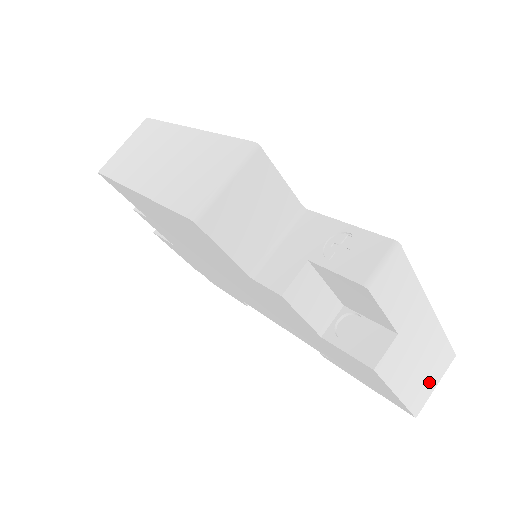
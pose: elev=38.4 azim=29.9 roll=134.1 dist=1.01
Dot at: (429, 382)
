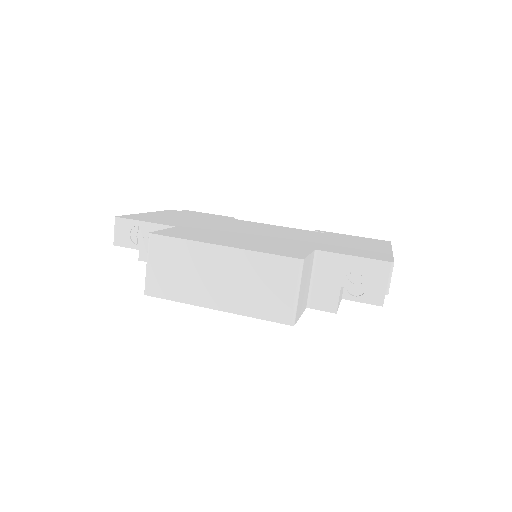
Dot at: occluded
